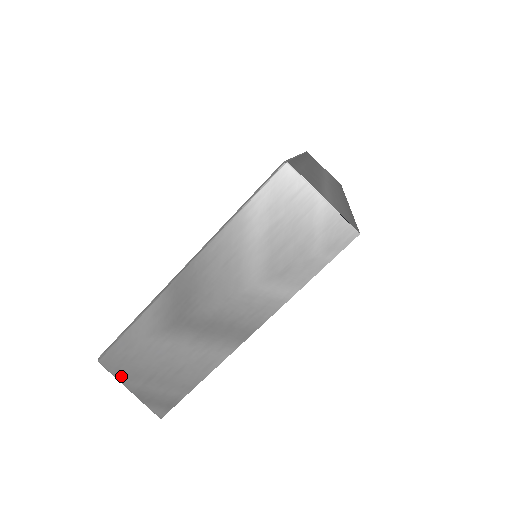
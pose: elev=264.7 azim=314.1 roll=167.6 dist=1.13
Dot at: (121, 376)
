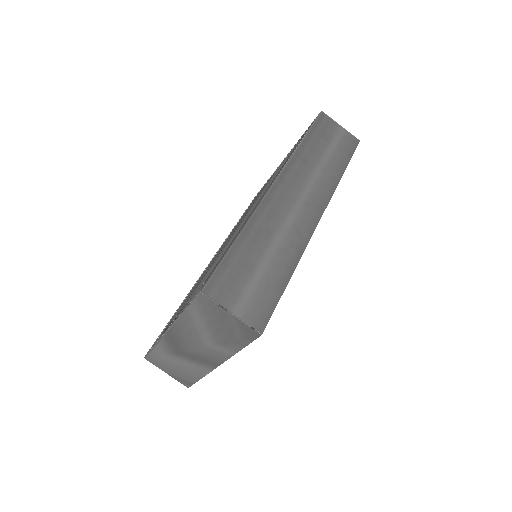
Dot at: (159, 367)
